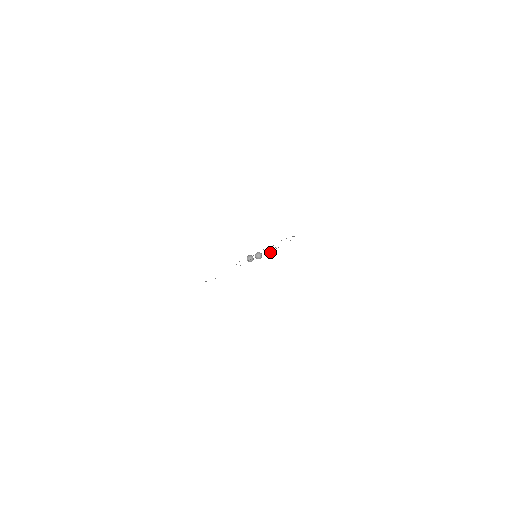
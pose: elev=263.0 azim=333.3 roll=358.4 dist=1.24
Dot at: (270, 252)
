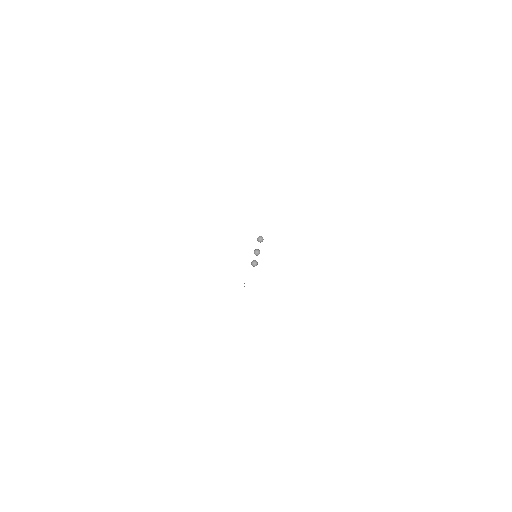
Dot at: (261, 238)
